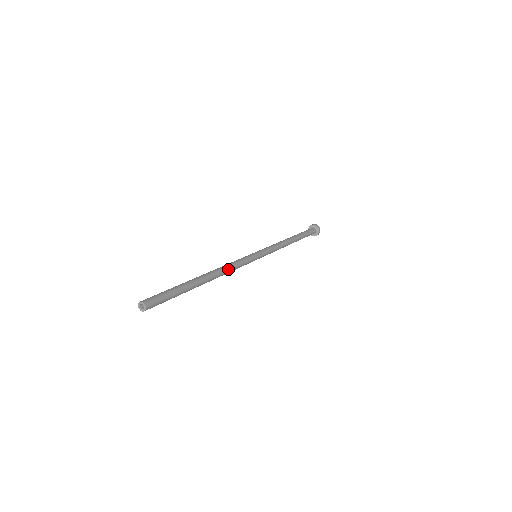
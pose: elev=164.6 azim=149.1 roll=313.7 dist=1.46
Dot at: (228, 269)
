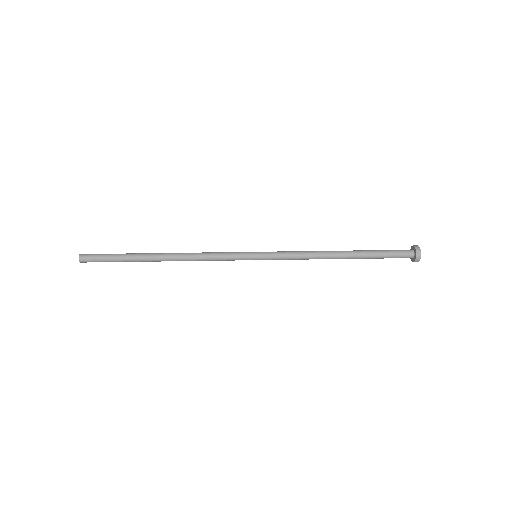
Dot at: occluded
